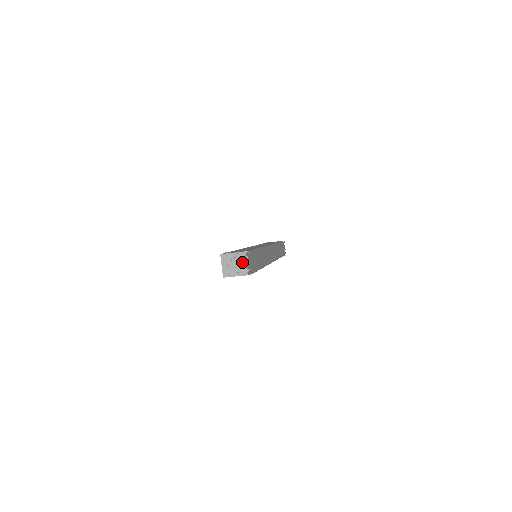
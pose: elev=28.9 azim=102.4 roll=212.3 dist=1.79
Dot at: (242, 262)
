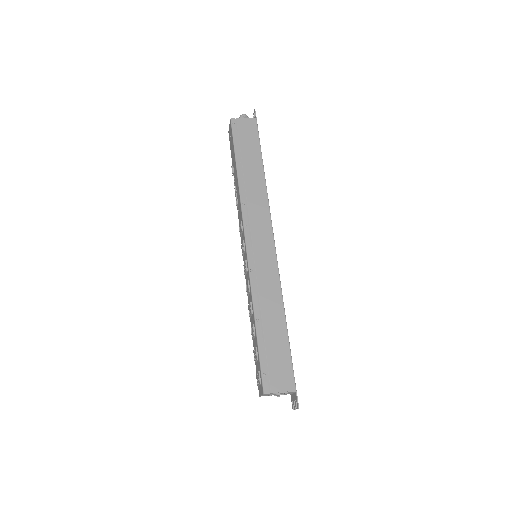
Dot at: (286, 393)
